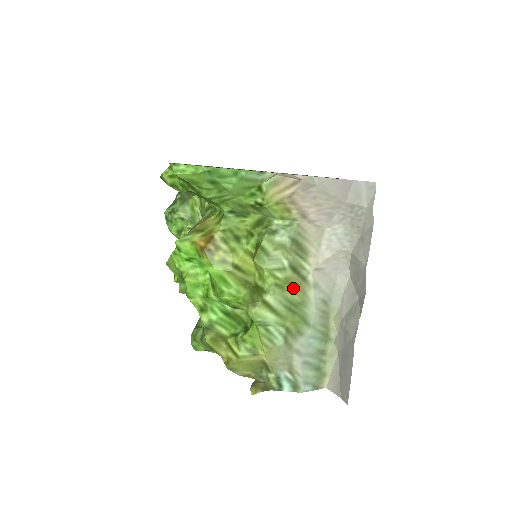
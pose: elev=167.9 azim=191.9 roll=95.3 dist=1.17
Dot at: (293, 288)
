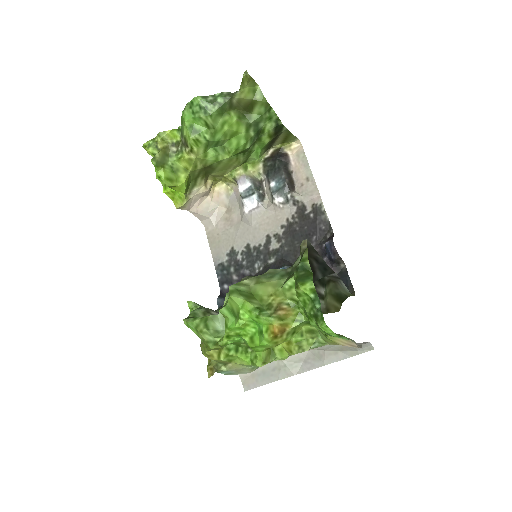
Dot at: occluded
